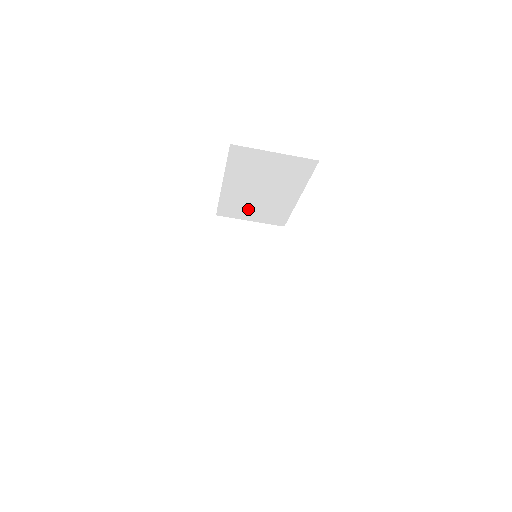
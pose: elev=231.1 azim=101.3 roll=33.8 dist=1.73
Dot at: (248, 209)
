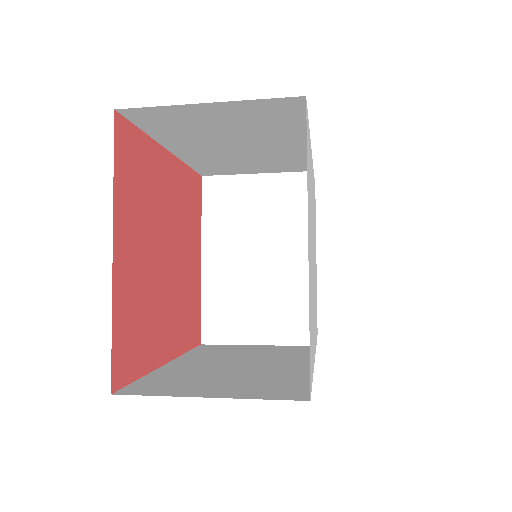
Dot at: (240, 165)
